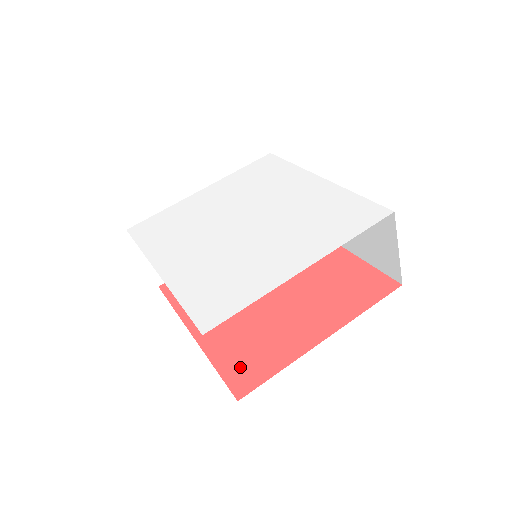
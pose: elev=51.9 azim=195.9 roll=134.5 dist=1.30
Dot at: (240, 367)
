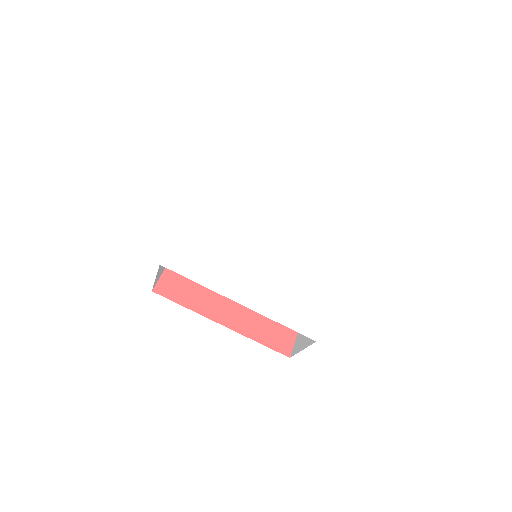
Dot at: (275, 336)
